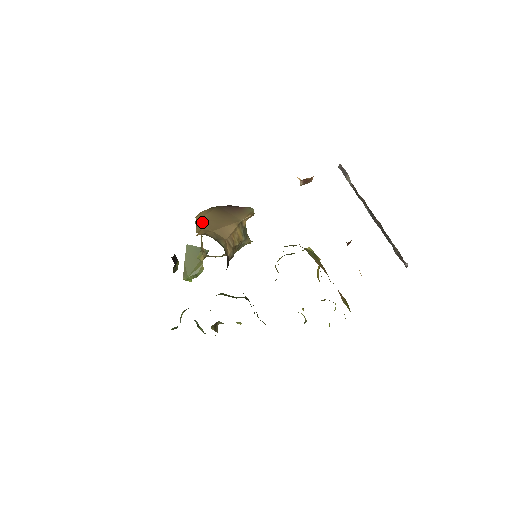
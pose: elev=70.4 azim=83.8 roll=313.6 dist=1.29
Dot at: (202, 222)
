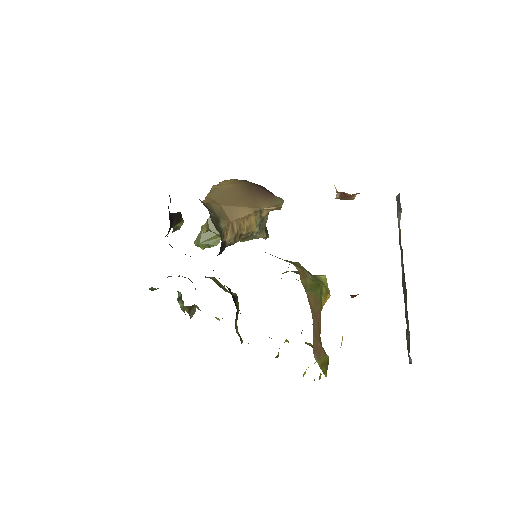
Dot at: (218, 190)
